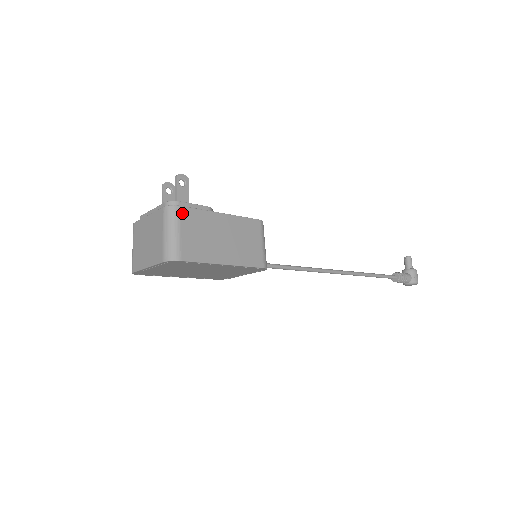
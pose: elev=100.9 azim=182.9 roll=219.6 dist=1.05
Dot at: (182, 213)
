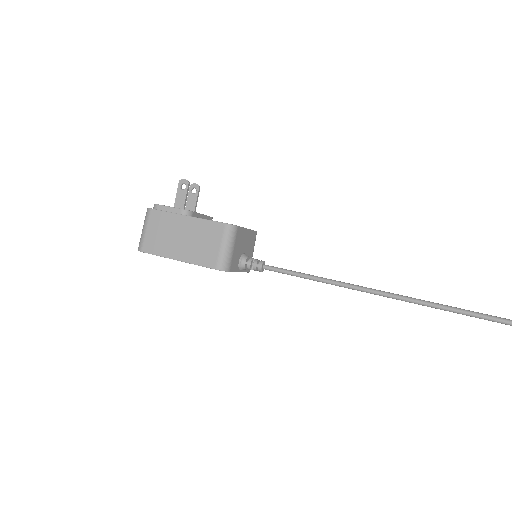
Dot at: (152, 215)
